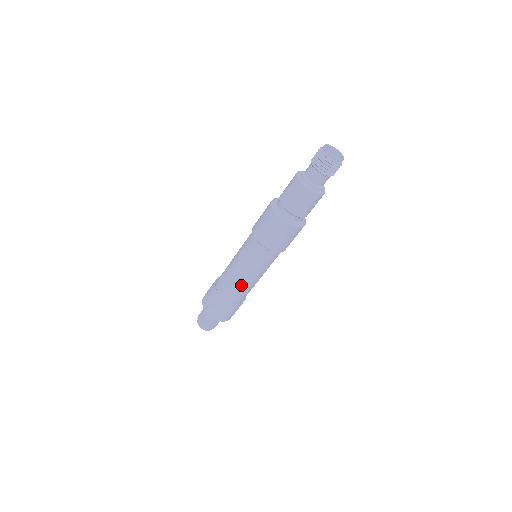
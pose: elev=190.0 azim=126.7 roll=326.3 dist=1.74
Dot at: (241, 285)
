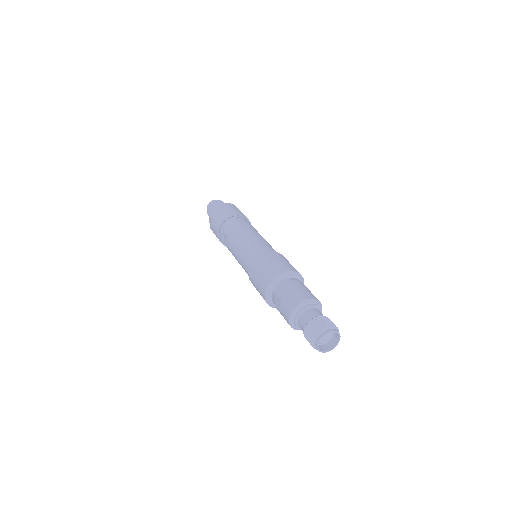
Dot at: occluded
